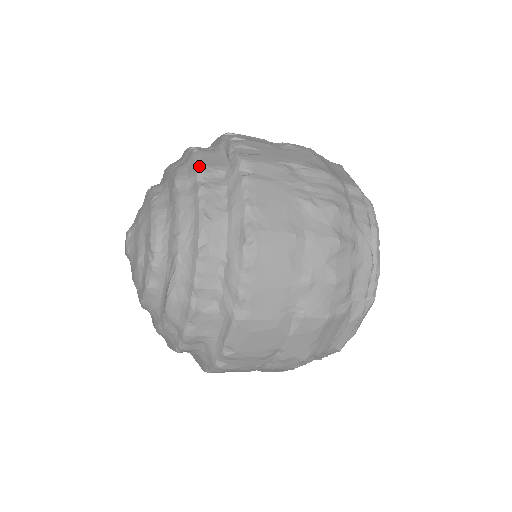
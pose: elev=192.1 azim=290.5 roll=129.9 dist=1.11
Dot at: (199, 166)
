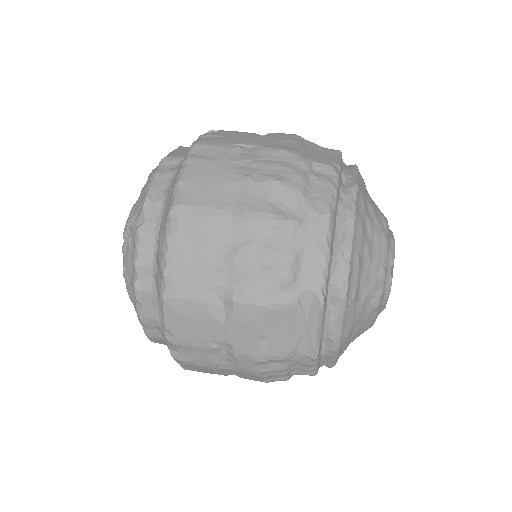
Dot at: (165, 157)
